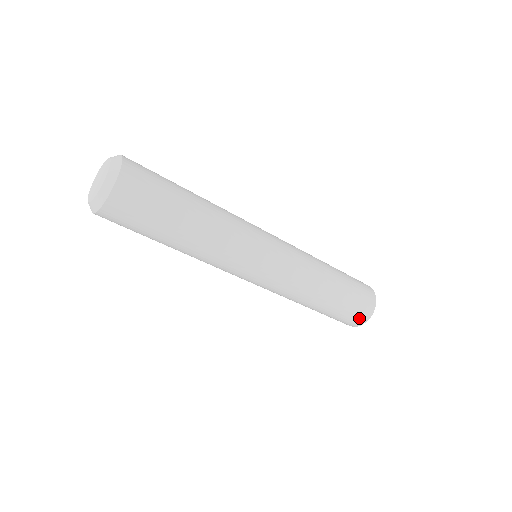
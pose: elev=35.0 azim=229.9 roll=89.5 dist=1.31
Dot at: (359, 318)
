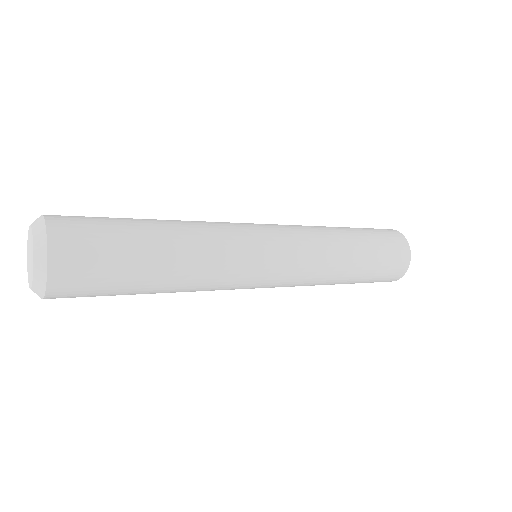
Dot at: occluded
